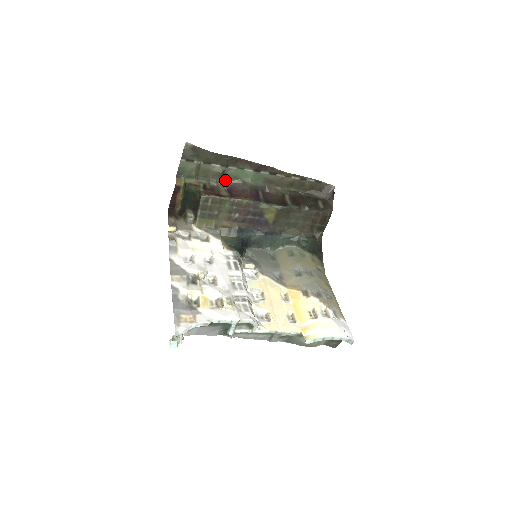
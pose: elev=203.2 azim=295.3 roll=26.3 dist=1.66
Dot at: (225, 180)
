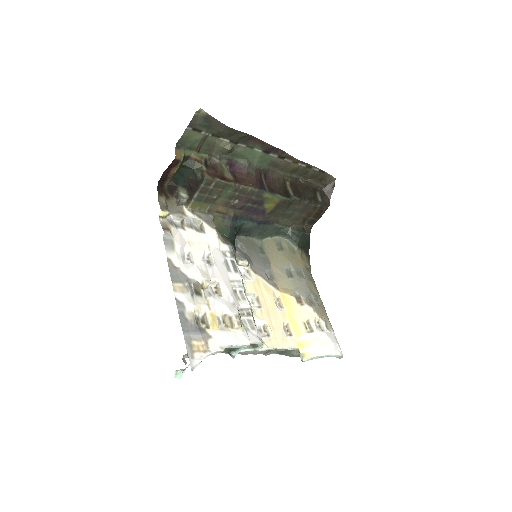
Dot at: (229, 157)
